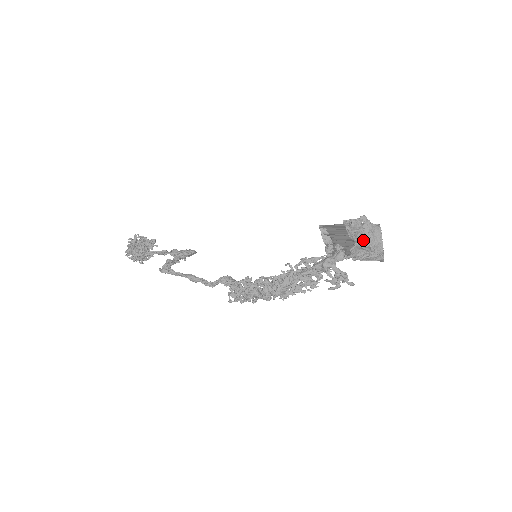
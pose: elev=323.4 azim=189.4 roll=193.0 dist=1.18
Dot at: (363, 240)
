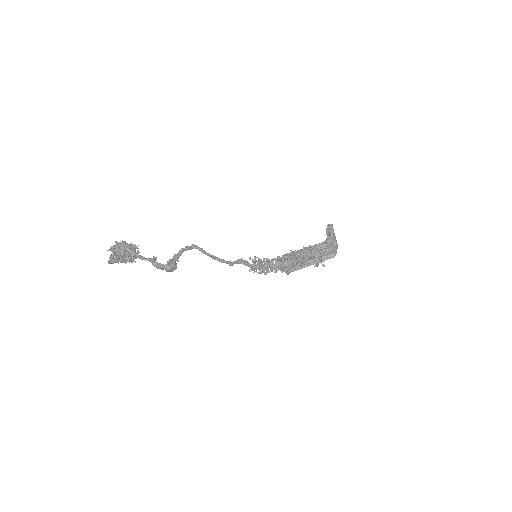
Dot at: (334, 237)
